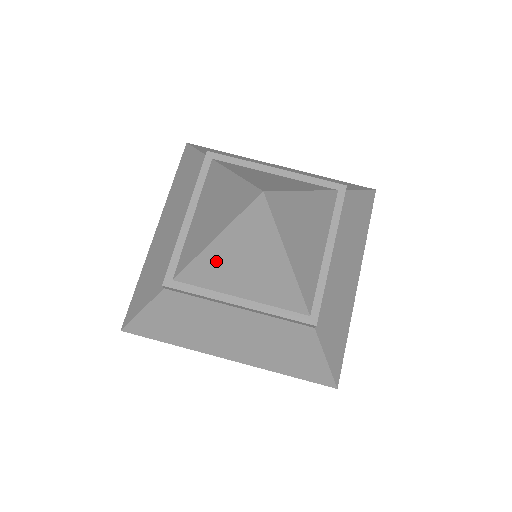
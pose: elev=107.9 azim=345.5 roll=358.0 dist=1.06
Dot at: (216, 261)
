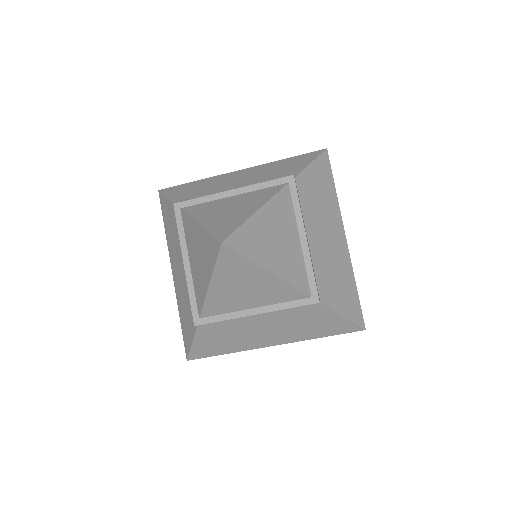
Dot at: (194, 233)
